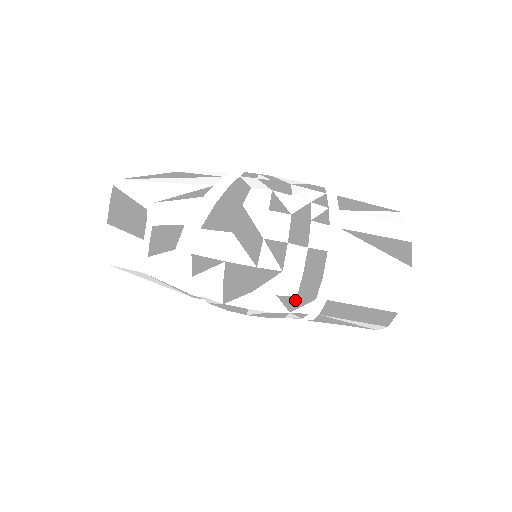
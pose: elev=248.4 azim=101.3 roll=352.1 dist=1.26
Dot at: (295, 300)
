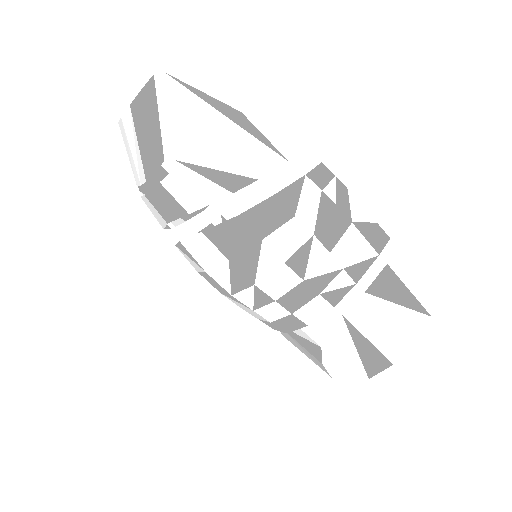
Dot at: occluded
